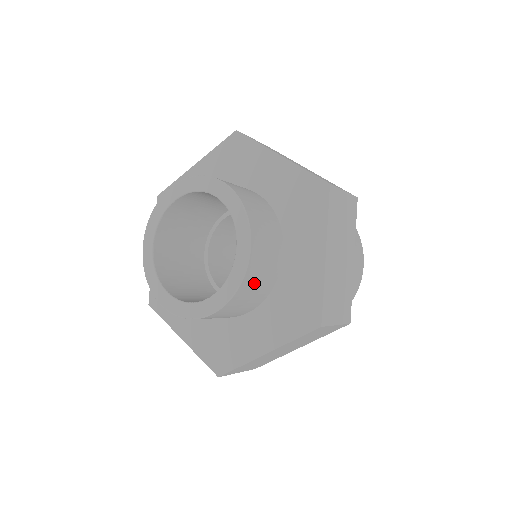
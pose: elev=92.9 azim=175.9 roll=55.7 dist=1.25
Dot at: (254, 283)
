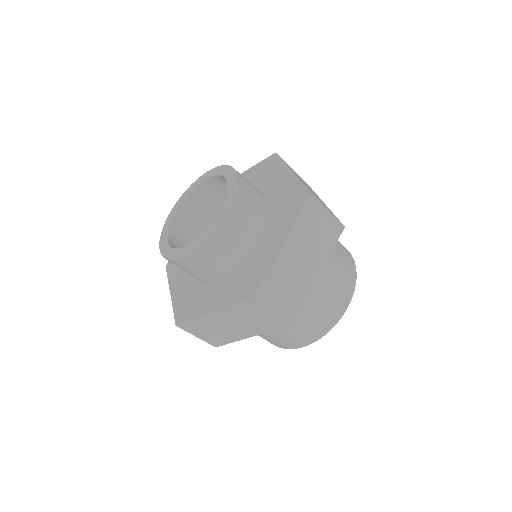
Dot at: (248, 195)
